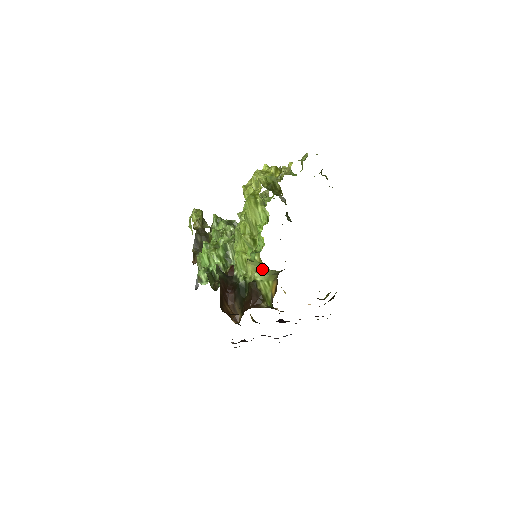
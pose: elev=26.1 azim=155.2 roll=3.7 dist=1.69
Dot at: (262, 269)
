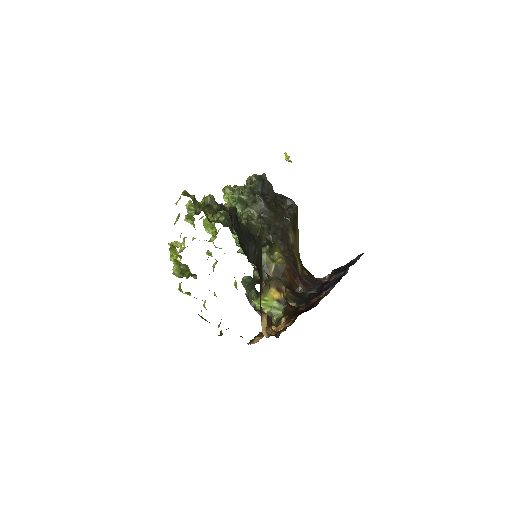
Dot at: occluded
